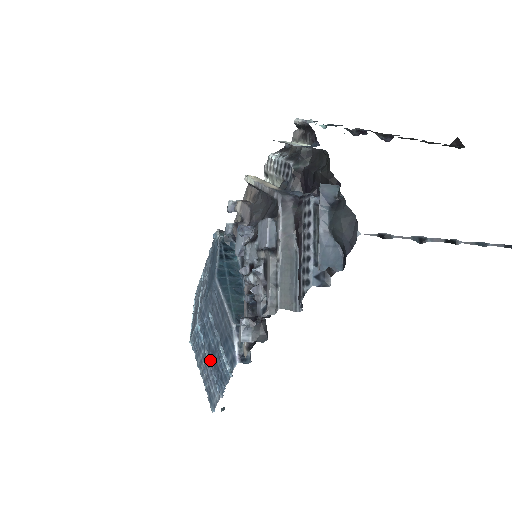
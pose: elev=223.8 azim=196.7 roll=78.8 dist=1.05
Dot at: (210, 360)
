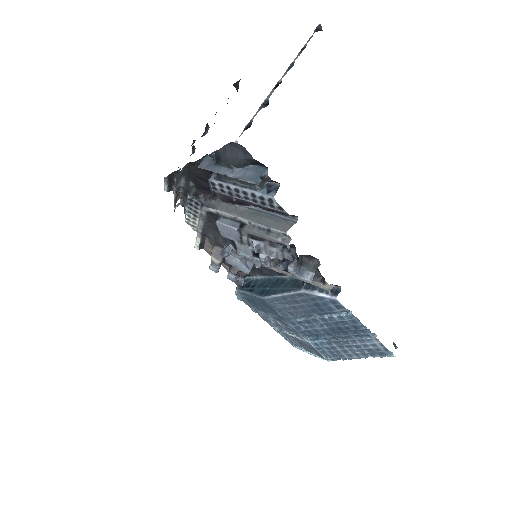
Dot at: (340, 337)
